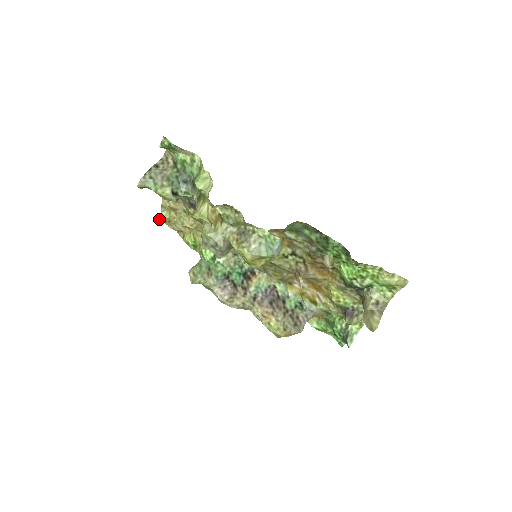
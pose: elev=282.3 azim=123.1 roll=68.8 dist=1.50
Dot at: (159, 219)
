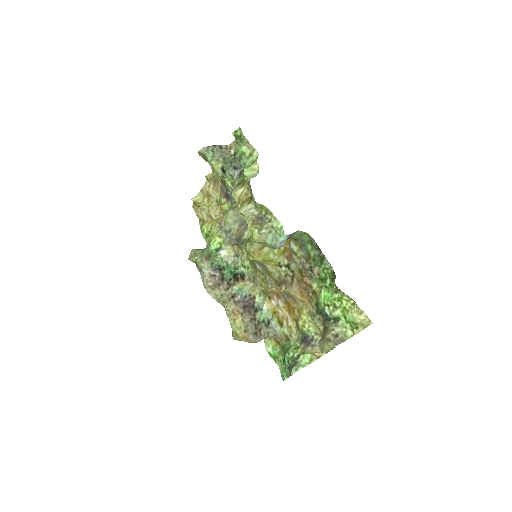
Dot at: (192, 200)
